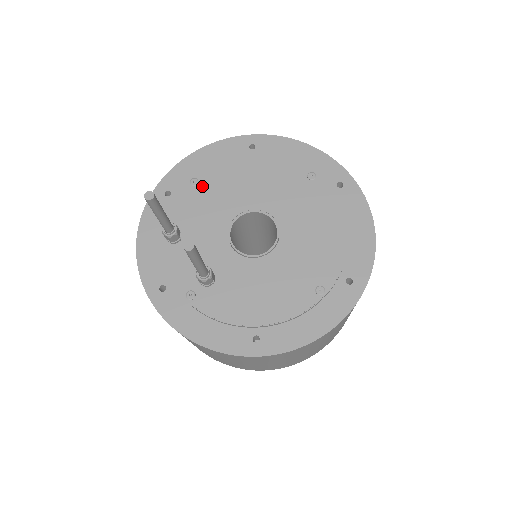
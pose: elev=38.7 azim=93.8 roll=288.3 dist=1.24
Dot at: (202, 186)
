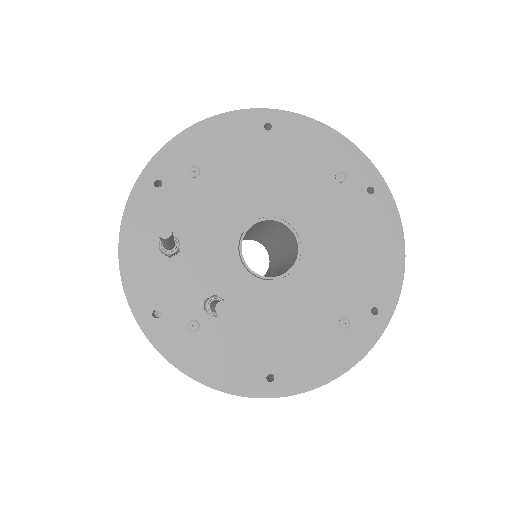
Dot at: (205, 179)
